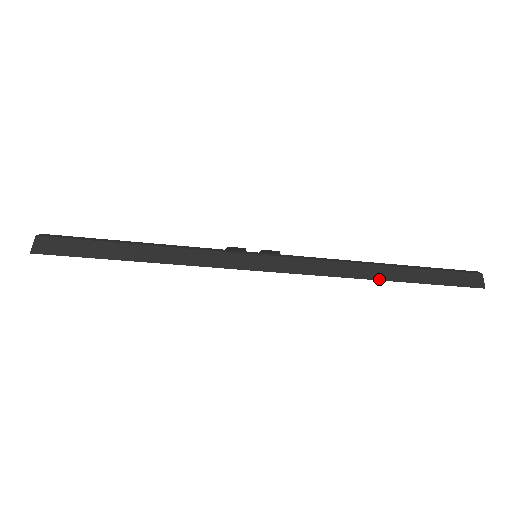
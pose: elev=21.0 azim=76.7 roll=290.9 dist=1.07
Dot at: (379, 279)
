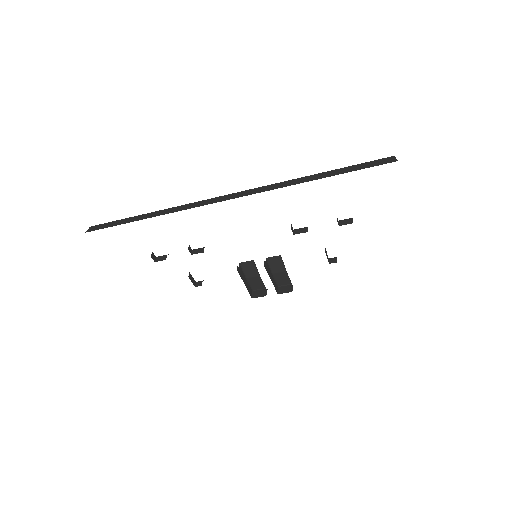
Dot at: occluded
